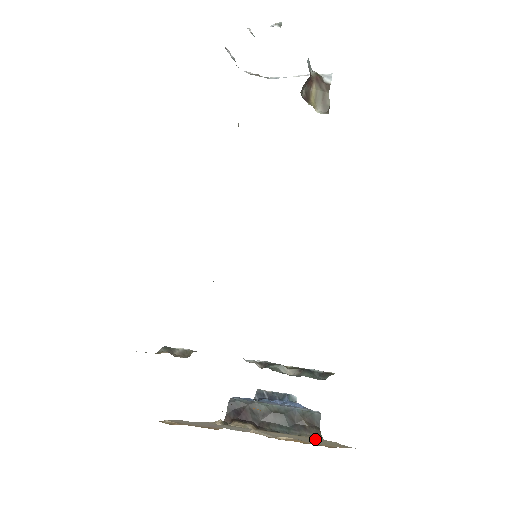
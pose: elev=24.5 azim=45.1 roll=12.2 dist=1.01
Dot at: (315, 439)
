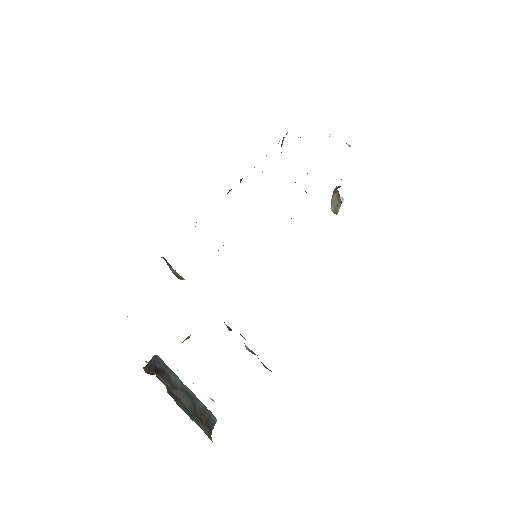
Dot at: occluded
